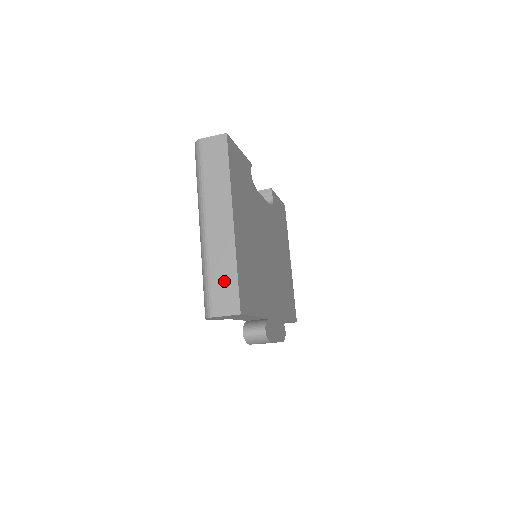
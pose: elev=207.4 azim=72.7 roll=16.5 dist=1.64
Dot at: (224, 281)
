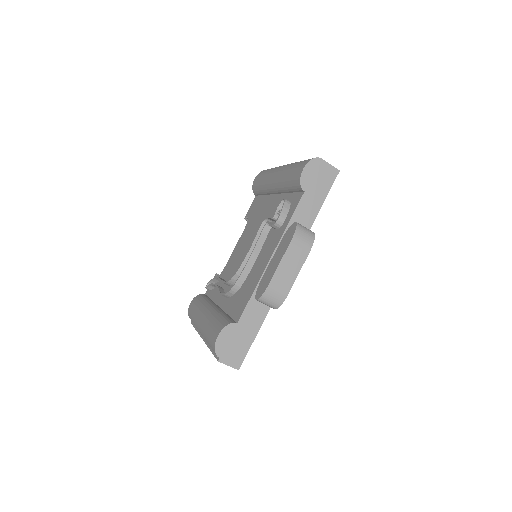
Dot at: occluded
